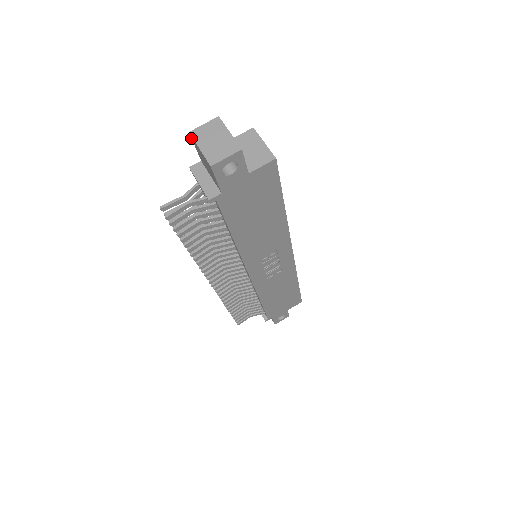
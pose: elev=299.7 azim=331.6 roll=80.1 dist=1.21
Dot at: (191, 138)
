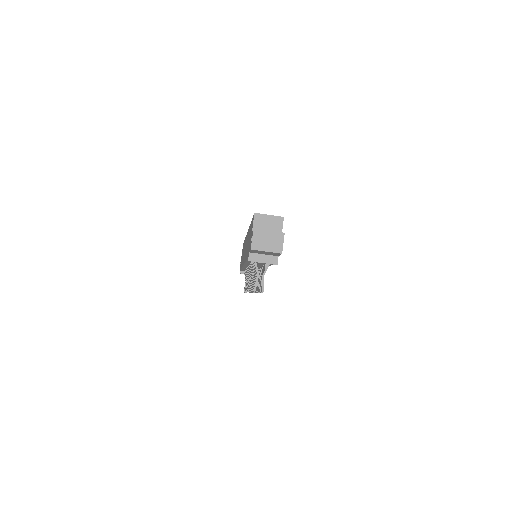
Dot at: (250, 250)
